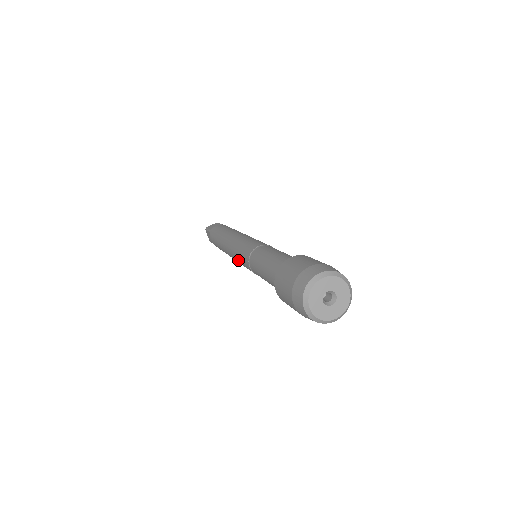
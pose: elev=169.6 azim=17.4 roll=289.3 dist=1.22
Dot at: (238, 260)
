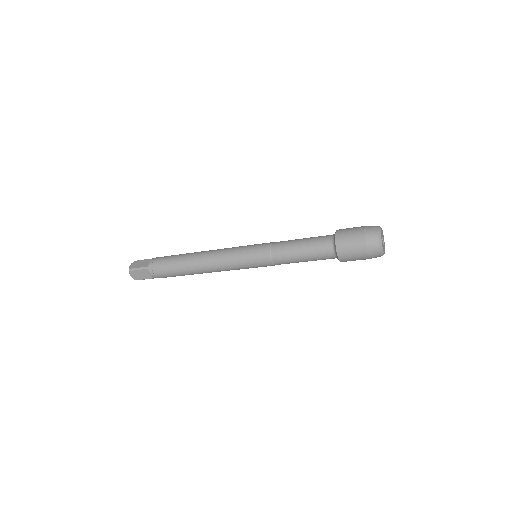
Dot at: (240, 249)
